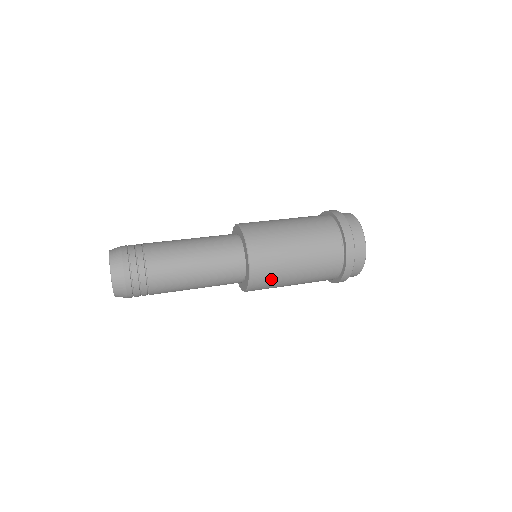
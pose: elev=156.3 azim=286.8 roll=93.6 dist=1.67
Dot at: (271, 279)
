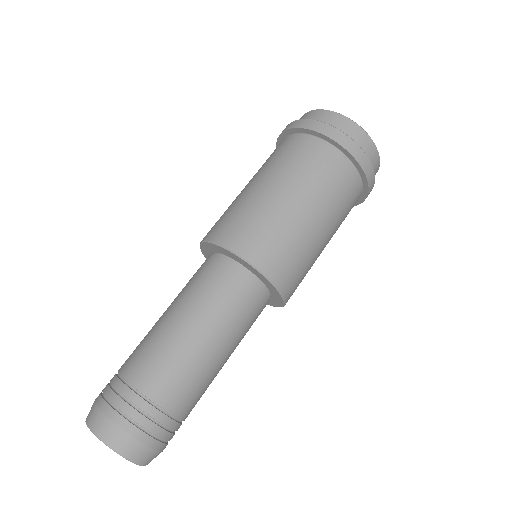
Dot at: occluded
